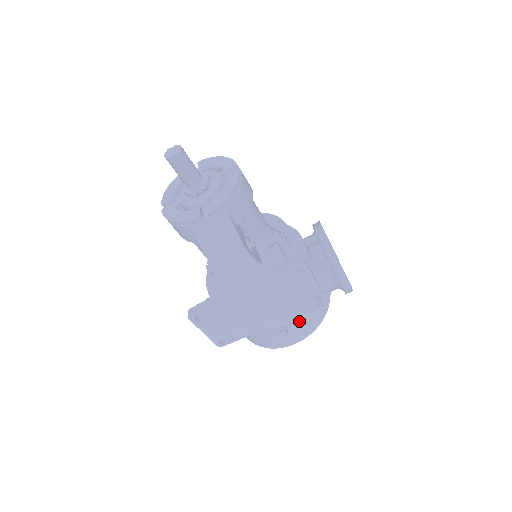
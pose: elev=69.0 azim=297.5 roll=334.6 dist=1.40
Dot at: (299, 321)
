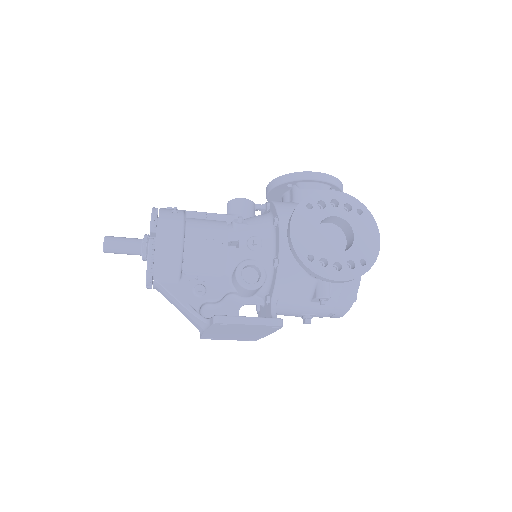
Dot at: (317, 310)
